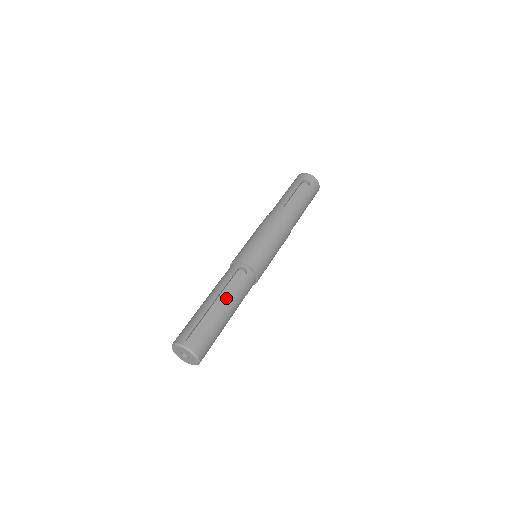
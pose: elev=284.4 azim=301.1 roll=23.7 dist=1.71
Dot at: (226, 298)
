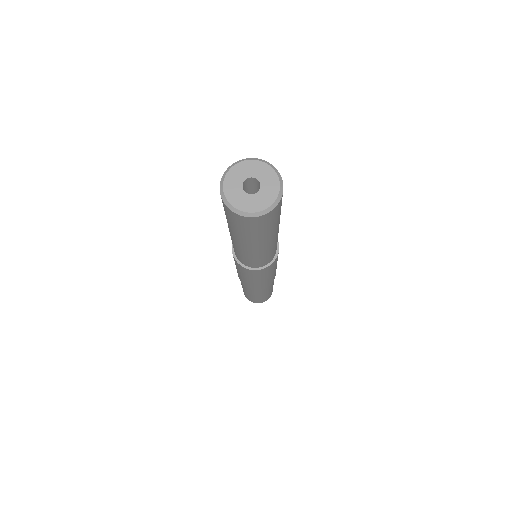
Dot at: occluded
